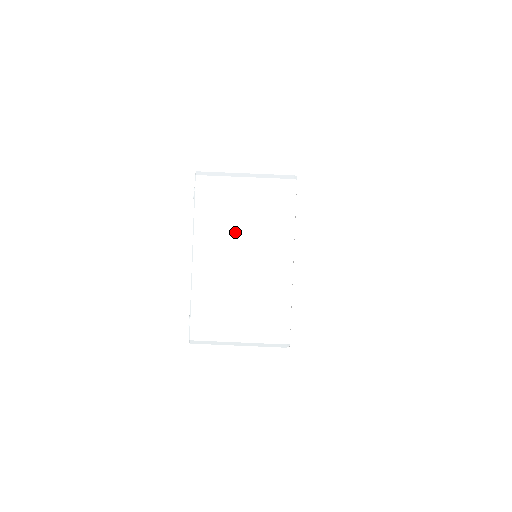
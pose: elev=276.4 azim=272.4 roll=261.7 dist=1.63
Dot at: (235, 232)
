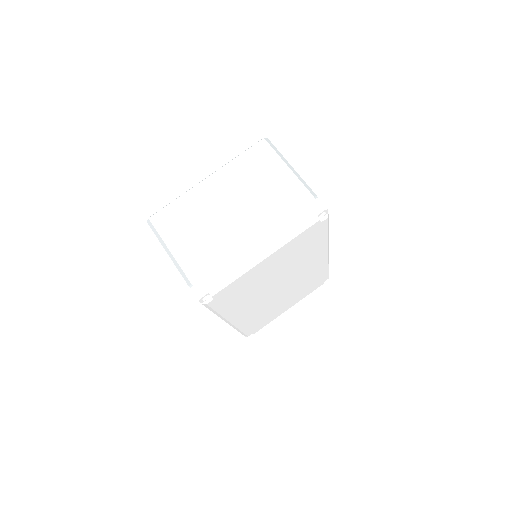
Dot at: (245, 189)
